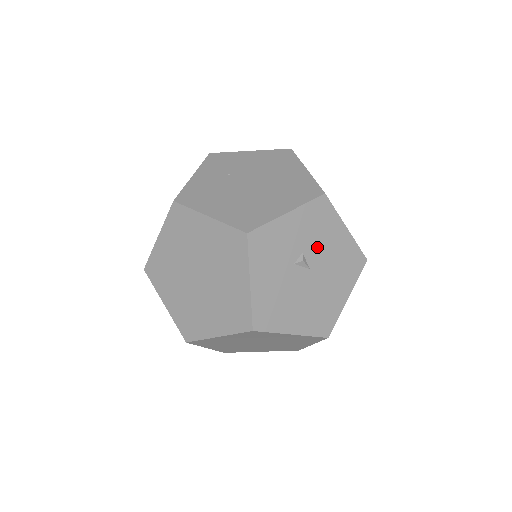
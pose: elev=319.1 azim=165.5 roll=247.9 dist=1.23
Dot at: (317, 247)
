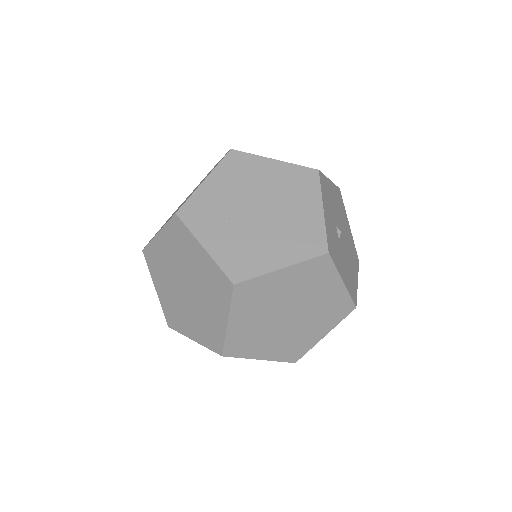
Dot at: (335, 213)
